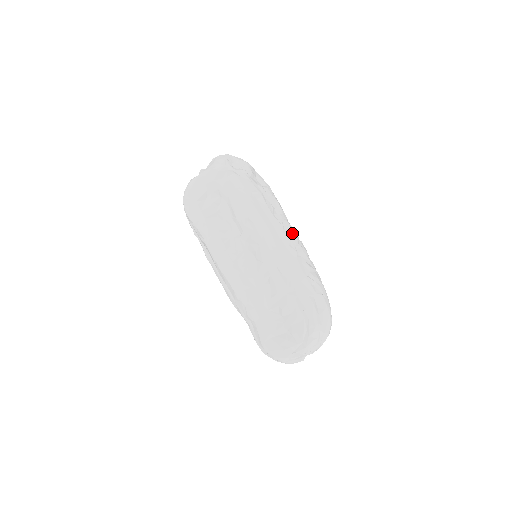
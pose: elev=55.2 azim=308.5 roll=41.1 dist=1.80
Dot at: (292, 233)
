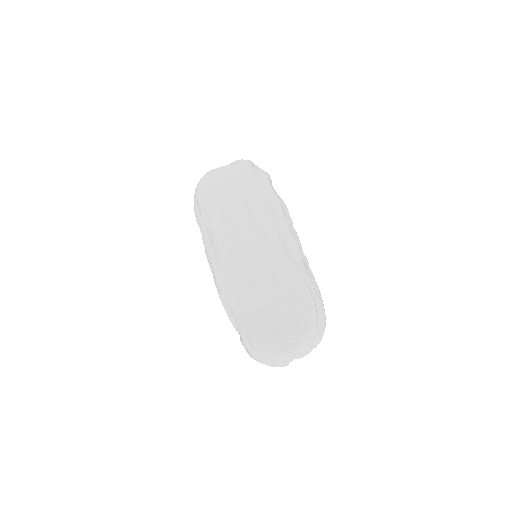
Dot at: (298, 241)
